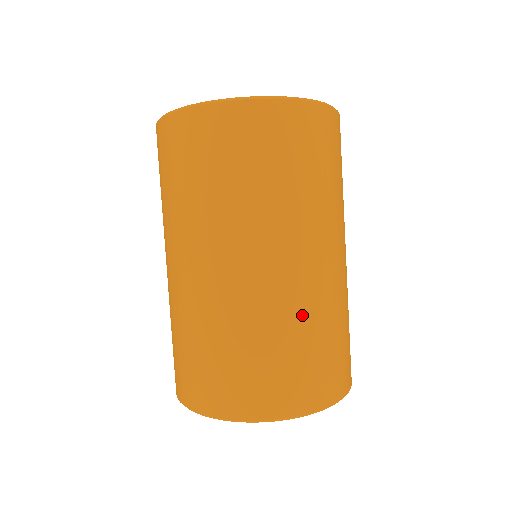
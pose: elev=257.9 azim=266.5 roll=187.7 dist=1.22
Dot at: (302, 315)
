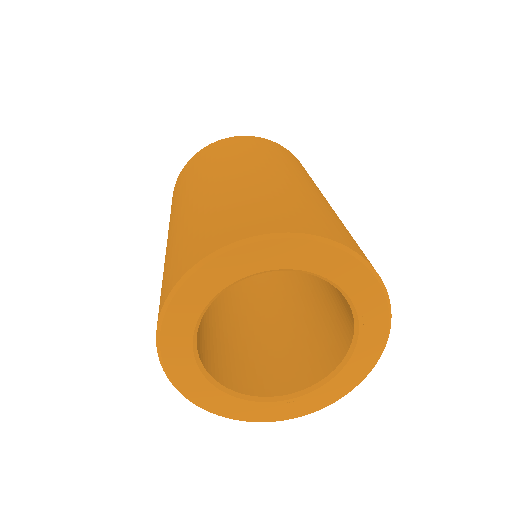
Dot at: (285, 189)
